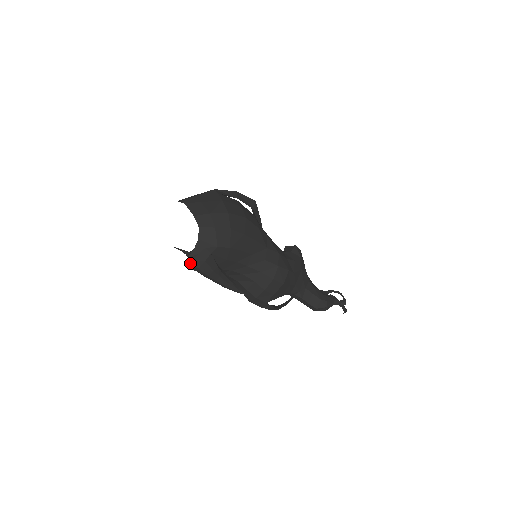
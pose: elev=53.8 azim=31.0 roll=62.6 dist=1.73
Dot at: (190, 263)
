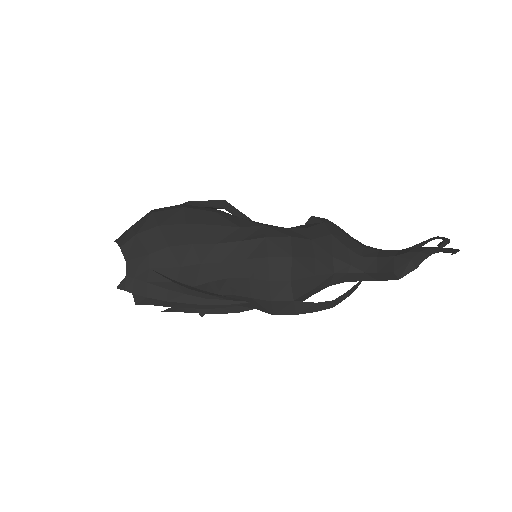
Dot at: (134, 297)
